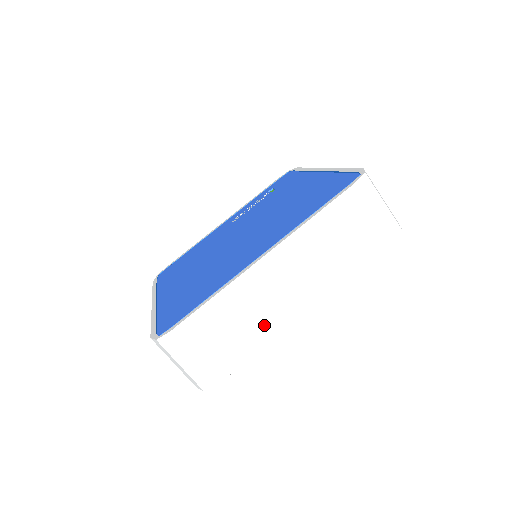
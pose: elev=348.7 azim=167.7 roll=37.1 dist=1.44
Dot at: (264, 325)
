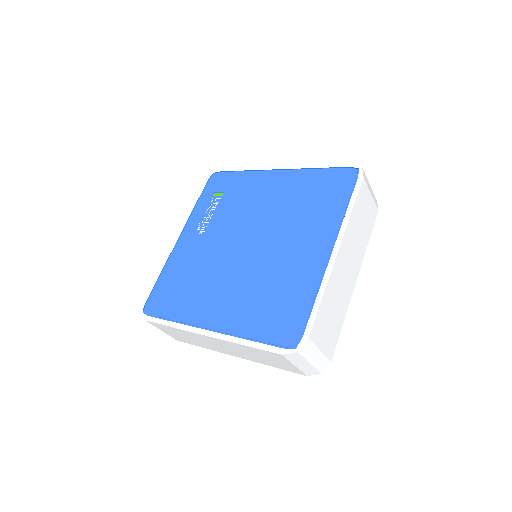
Dot at: (343, 303)
